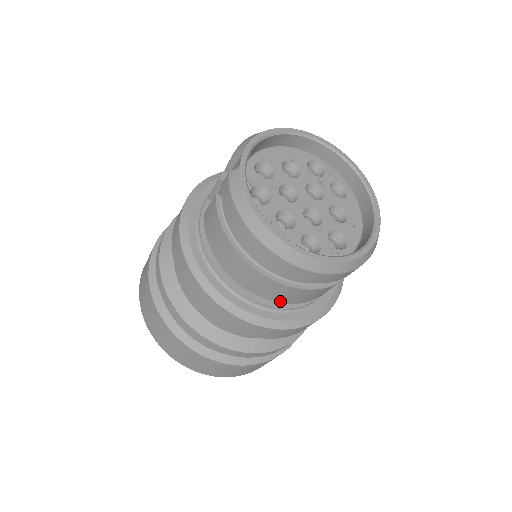
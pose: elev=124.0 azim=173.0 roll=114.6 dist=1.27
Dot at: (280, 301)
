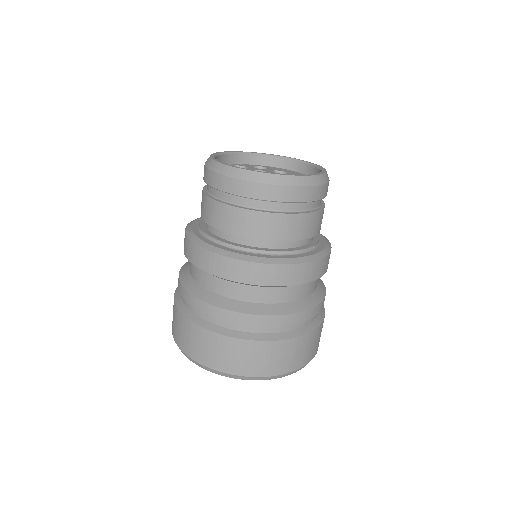
Dot at: (210, 223)
